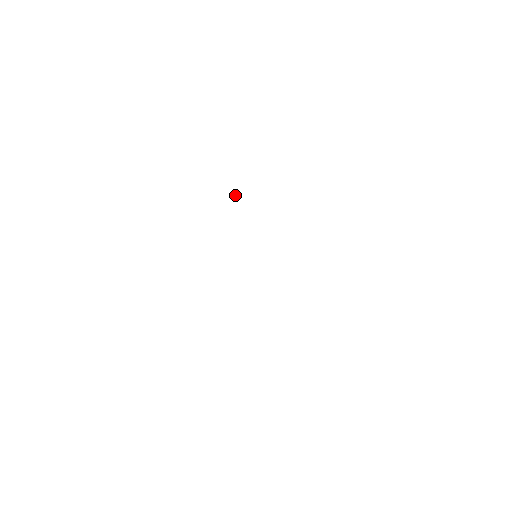
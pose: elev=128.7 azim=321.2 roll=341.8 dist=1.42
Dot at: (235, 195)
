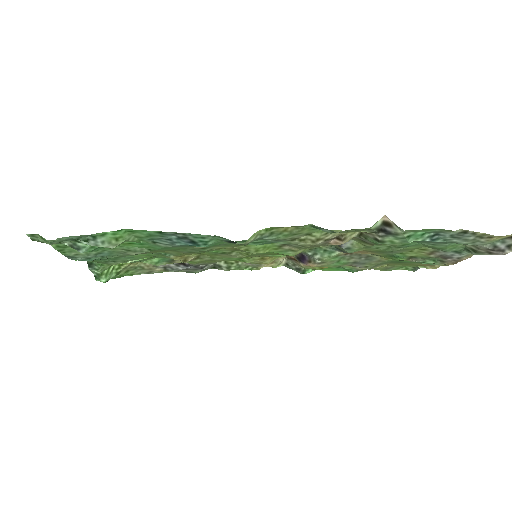
Dot at: (289, 258)
